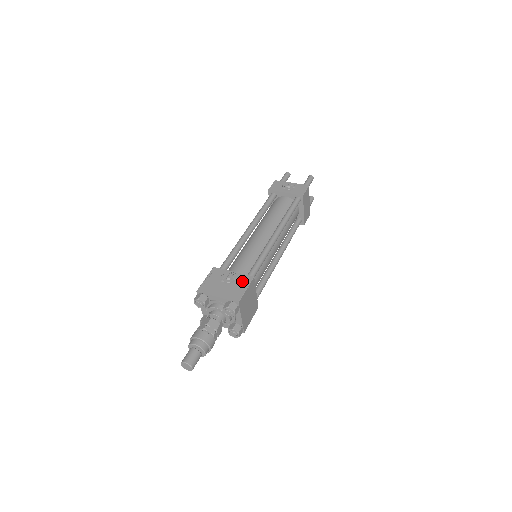
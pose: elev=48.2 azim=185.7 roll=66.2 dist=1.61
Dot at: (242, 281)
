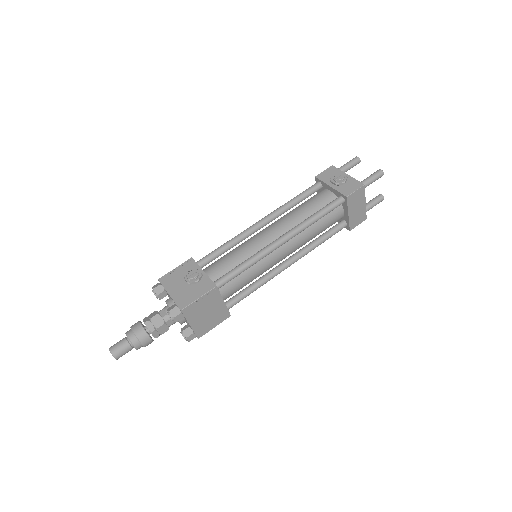
Dot at: (202, 286)
